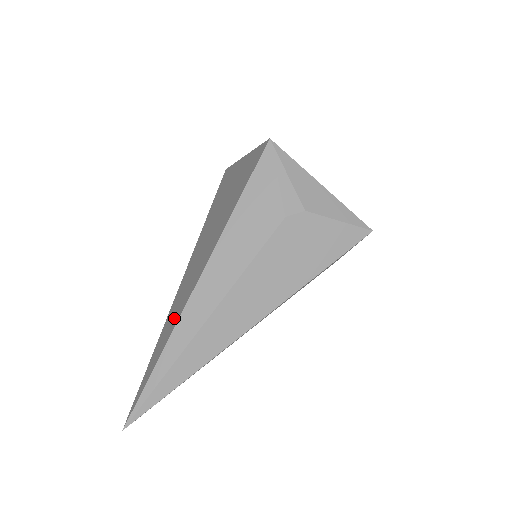
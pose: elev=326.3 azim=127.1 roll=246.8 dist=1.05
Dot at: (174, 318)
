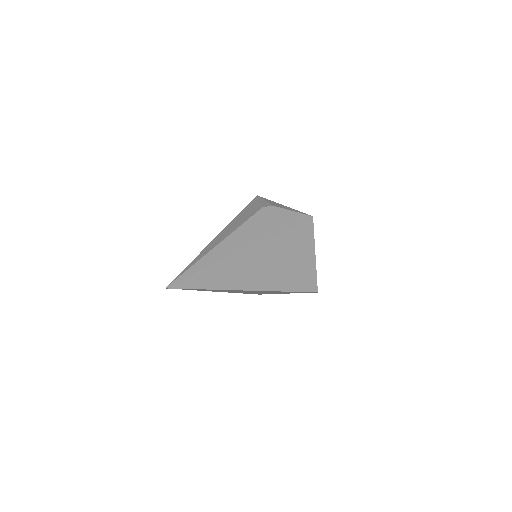
Dot at: occluded
